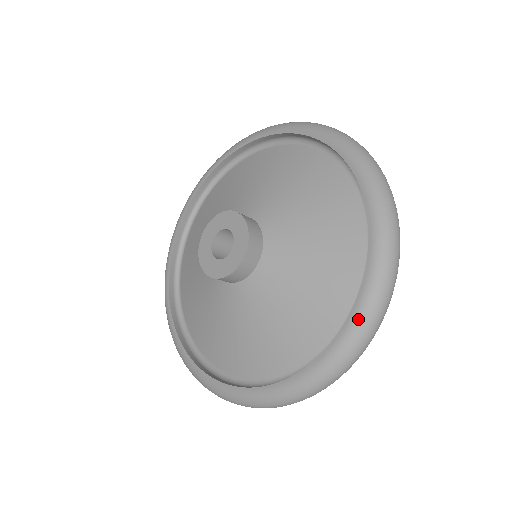
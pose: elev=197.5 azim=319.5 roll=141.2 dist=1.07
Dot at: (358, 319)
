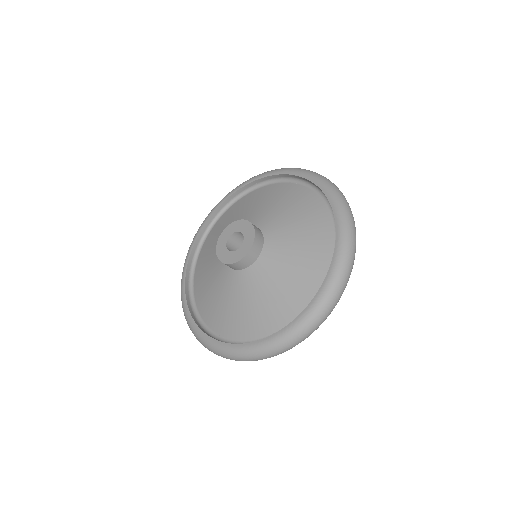
Dot at: (267, 344)
